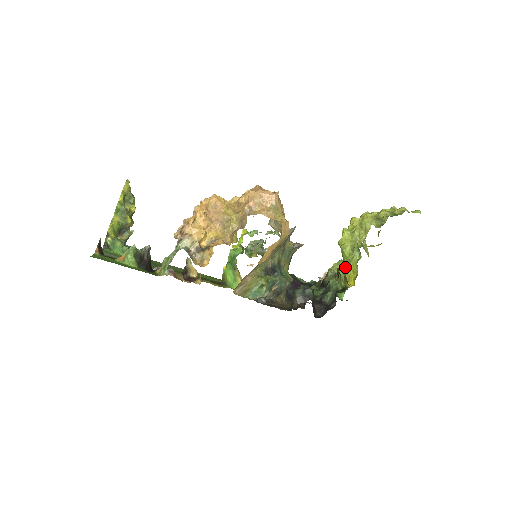
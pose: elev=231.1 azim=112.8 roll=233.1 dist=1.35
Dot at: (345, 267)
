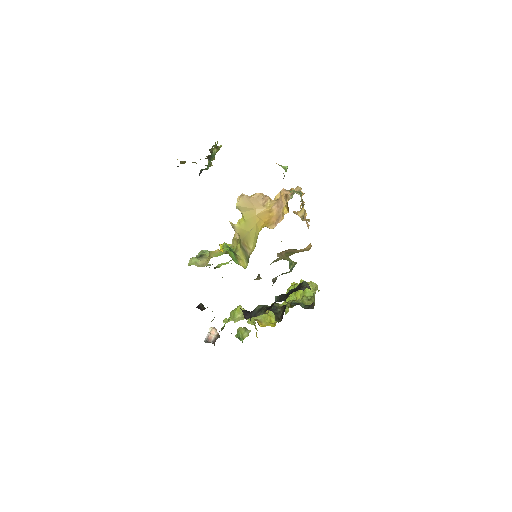
Dot at: (308, 297)
